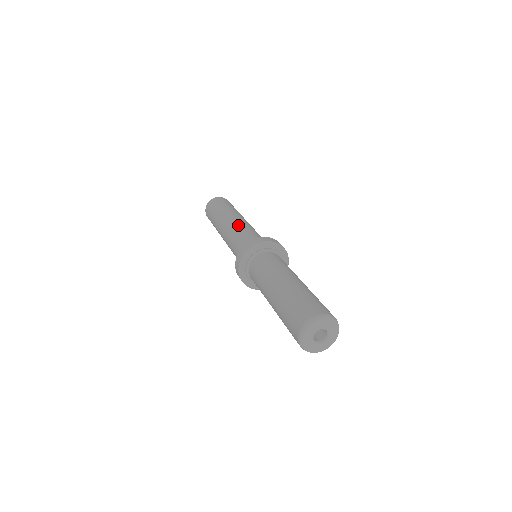
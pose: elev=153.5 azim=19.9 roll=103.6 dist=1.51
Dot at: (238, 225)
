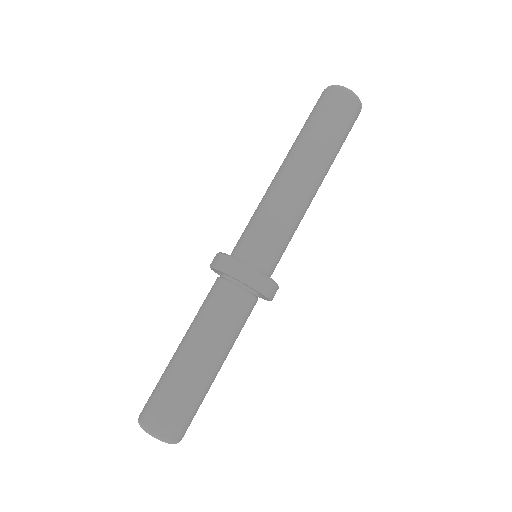
Dot at: (281, 196)
